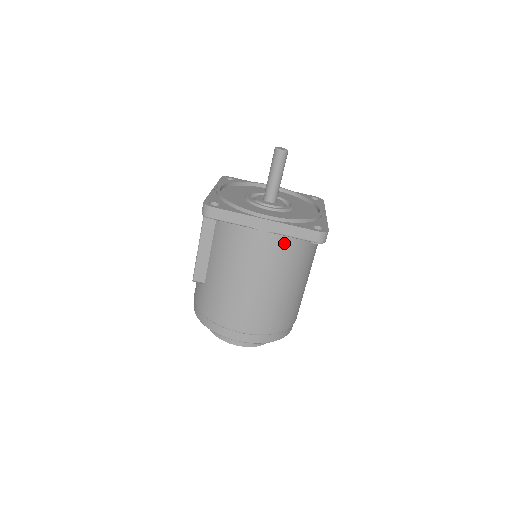
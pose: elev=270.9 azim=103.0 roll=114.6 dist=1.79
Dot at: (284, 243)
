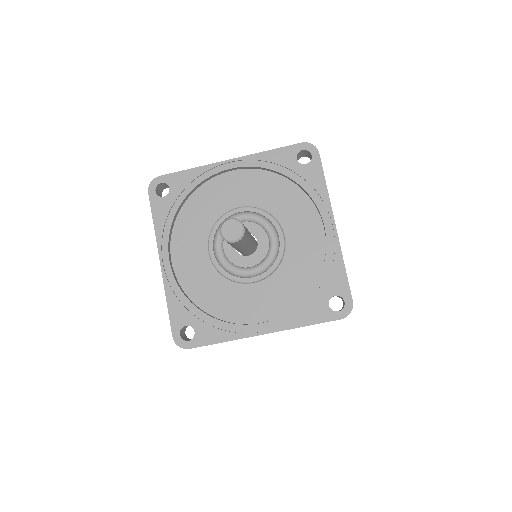
Dot at: occluded
